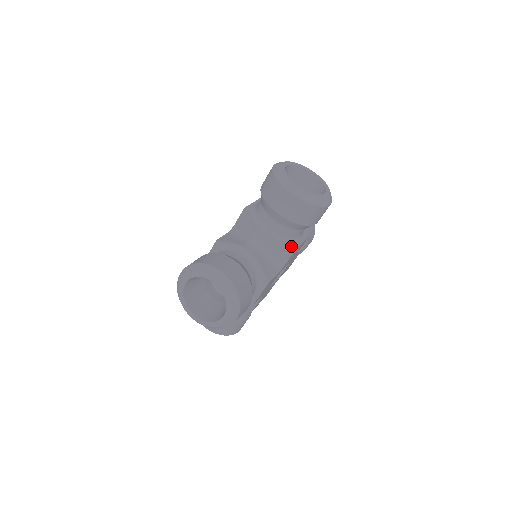
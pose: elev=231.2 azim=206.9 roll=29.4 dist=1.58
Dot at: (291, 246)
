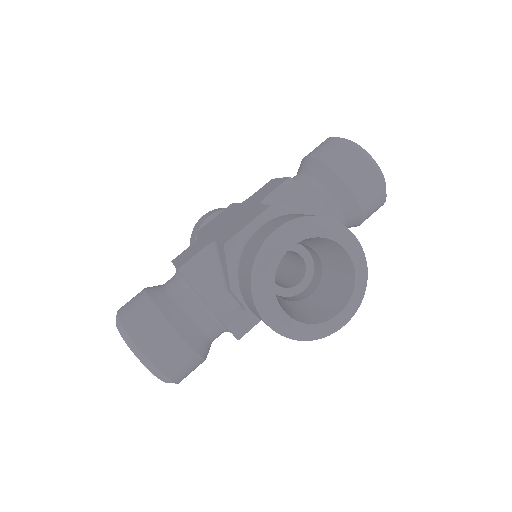
Dot at: occluded
